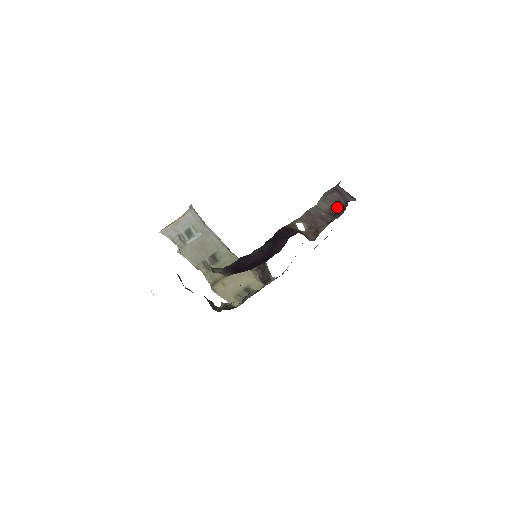
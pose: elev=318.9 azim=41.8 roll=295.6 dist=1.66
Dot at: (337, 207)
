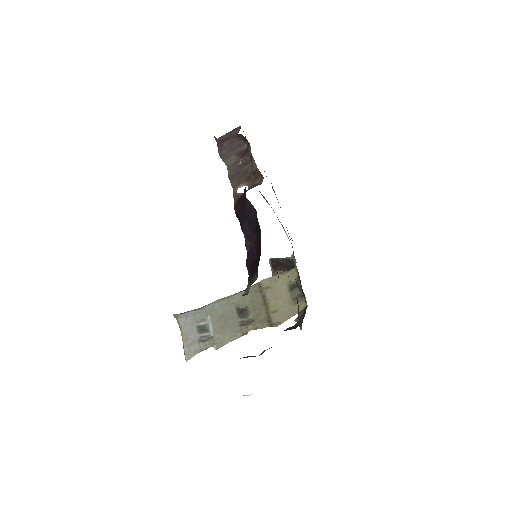
Dot at: (239, 147)
